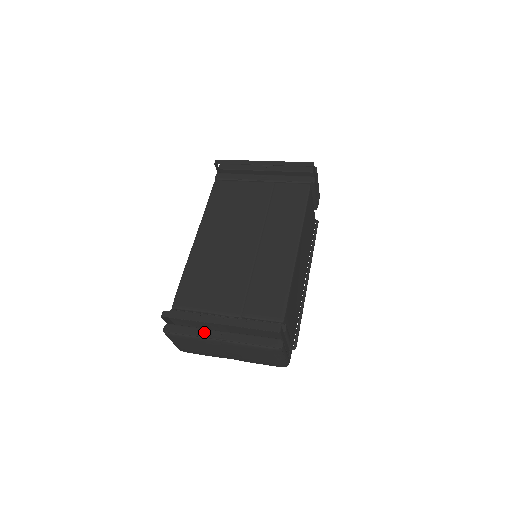
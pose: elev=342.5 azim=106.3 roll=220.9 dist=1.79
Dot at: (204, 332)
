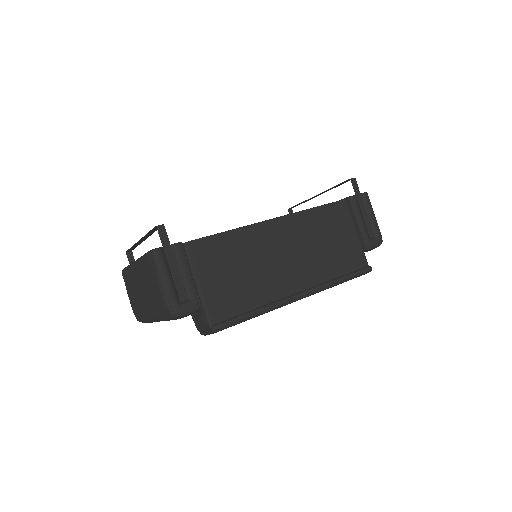
Dot at: occluded
